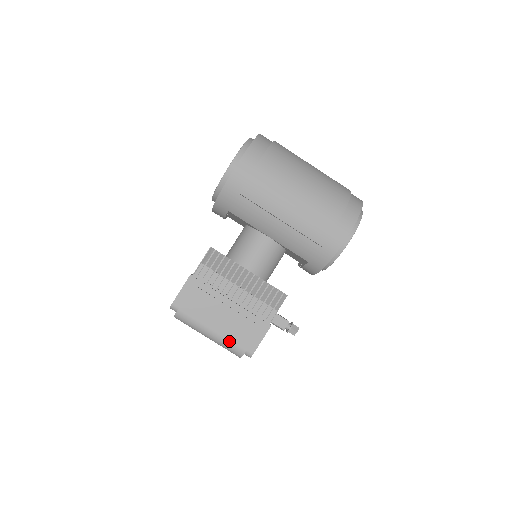
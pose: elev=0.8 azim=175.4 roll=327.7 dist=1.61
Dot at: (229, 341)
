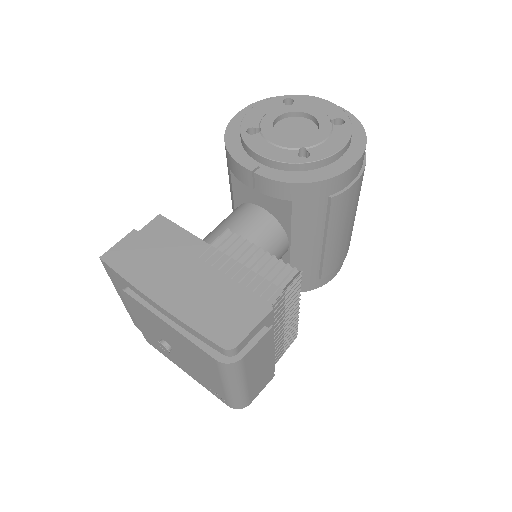
Dot at: (248, 395)
